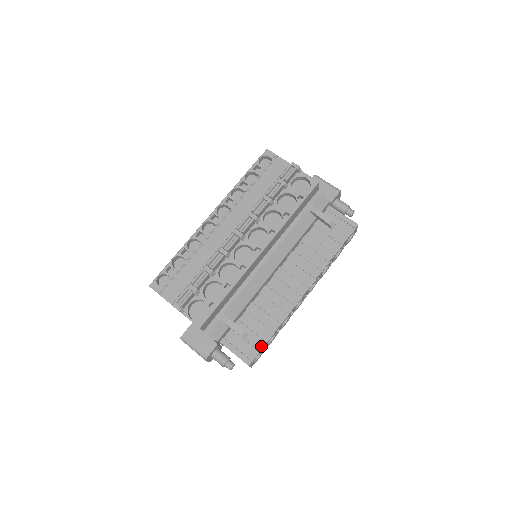
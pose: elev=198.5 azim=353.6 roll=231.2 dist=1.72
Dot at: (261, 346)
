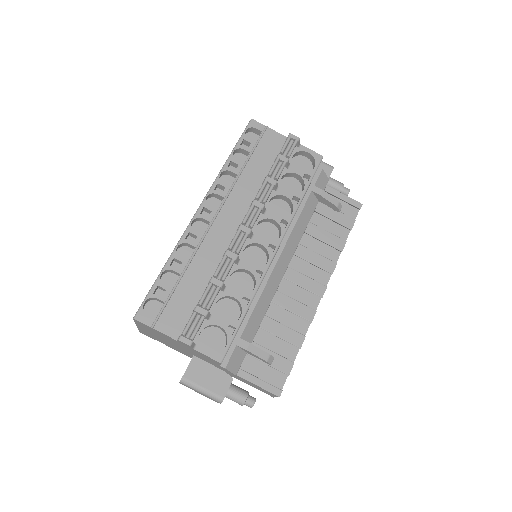
Dot at: (289, 368)
